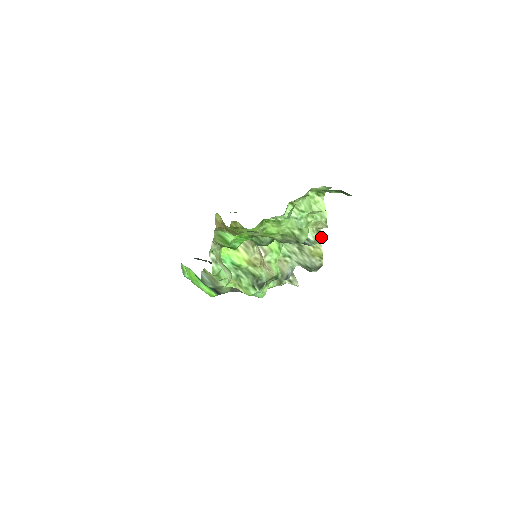
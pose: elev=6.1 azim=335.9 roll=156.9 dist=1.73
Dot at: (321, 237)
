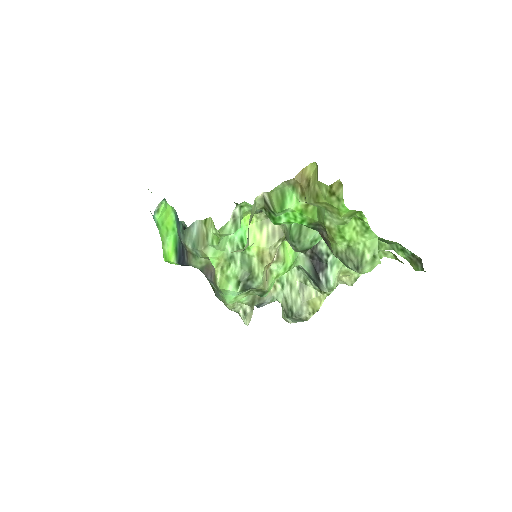
Dot at: occluded
